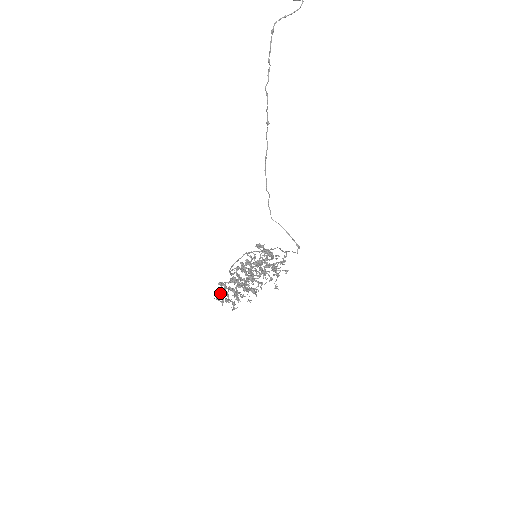
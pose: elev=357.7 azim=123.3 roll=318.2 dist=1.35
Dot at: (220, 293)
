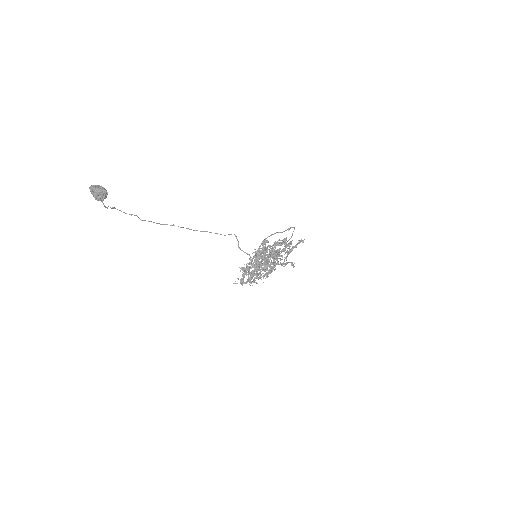
Dot at: occluded
